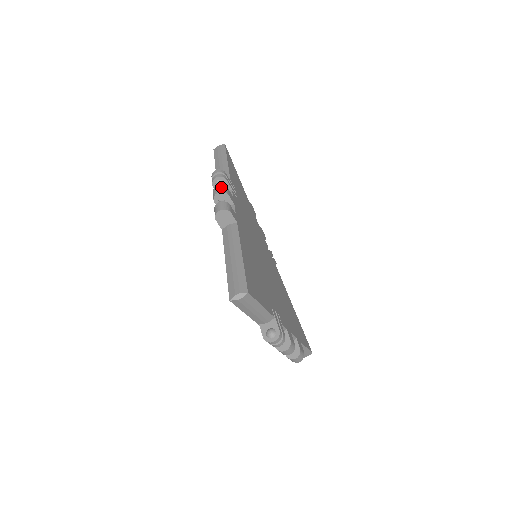
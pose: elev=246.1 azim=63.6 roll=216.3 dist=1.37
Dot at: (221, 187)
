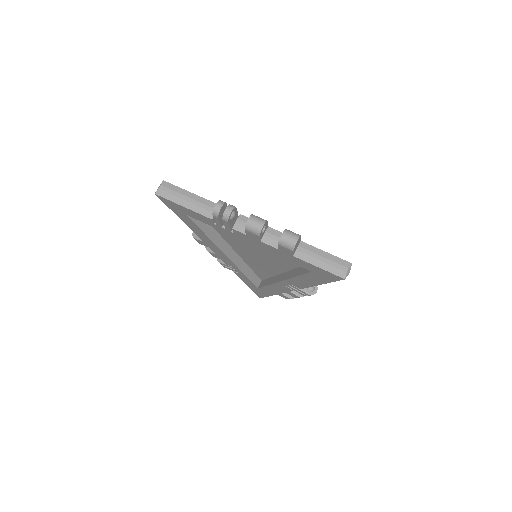
Dot at: occluded
